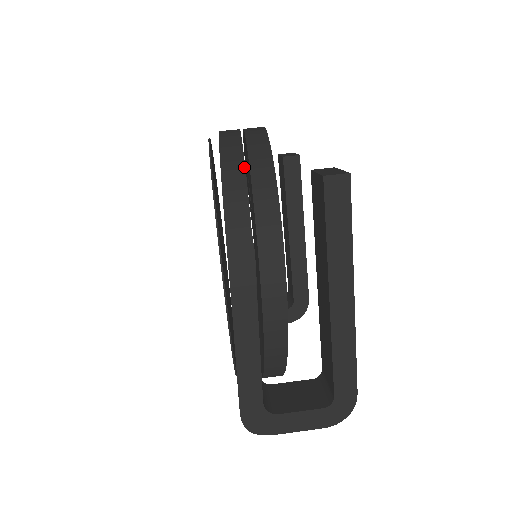
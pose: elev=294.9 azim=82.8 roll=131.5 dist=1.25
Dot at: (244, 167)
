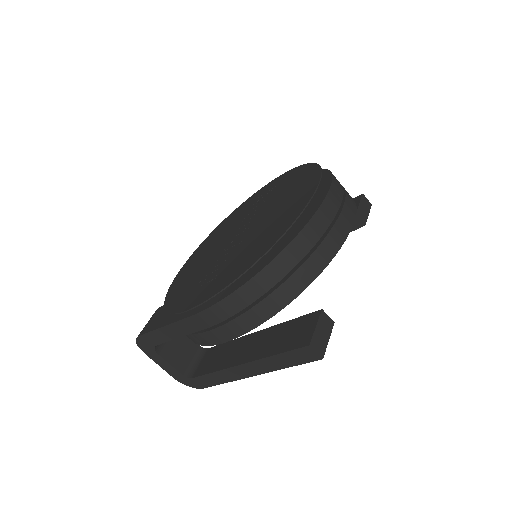
Dot at: occluded
